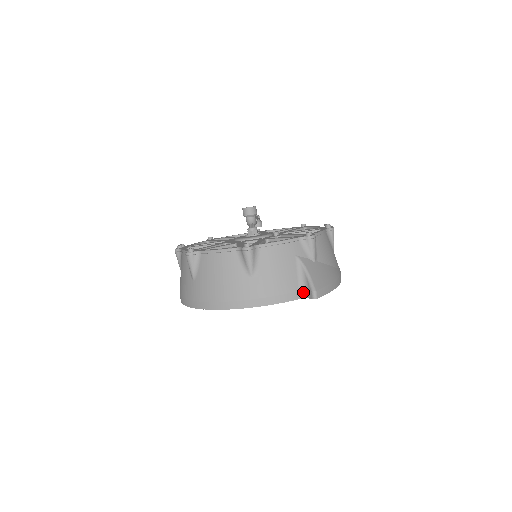
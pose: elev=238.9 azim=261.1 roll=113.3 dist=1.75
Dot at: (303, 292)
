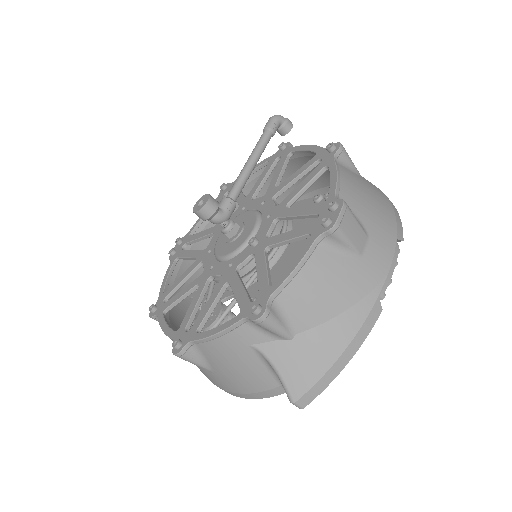
Dot at: occluded
